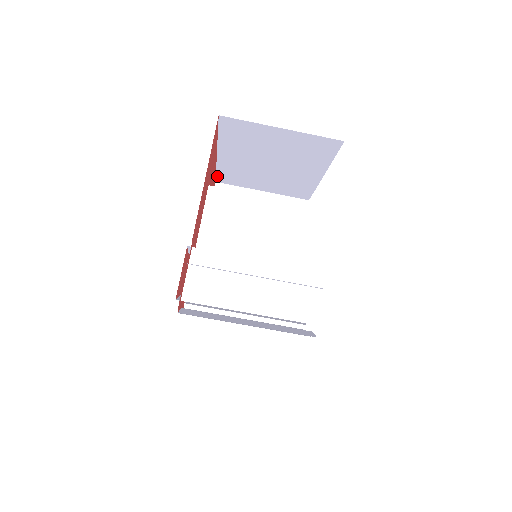
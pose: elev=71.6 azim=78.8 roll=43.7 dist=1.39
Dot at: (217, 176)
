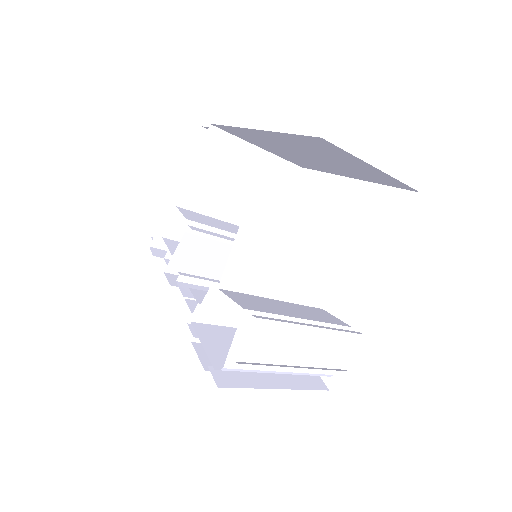
Dot at: (220, 125)
